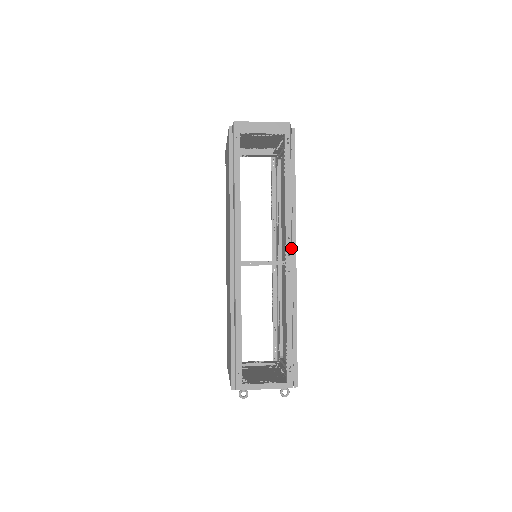
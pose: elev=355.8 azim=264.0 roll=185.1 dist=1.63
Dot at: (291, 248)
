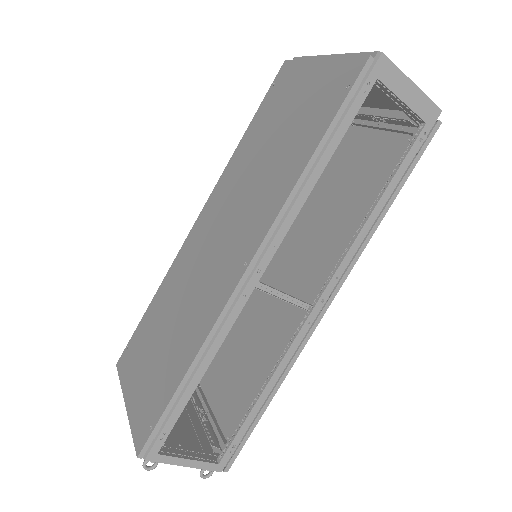
Dot at: (330, 292)
